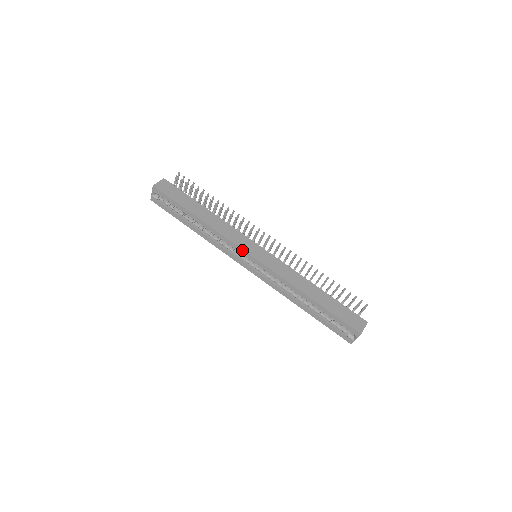
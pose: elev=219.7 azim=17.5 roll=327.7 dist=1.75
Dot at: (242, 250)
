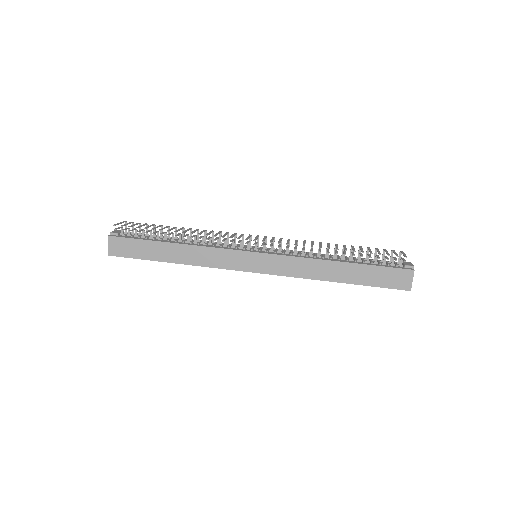
Dot at: occluded
